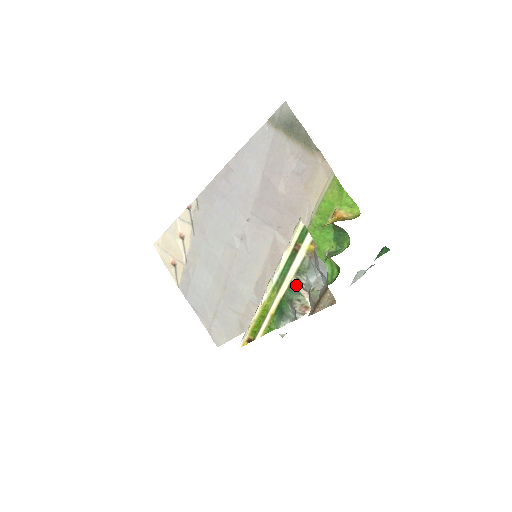
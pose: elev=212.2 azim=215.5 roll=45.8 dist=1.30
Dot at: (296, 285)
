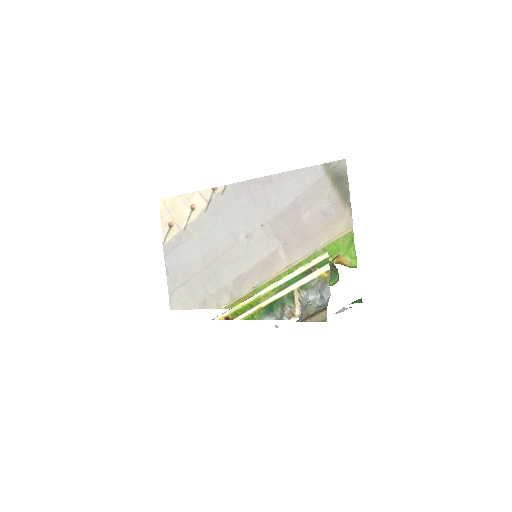
Dot at: (295, 295)
